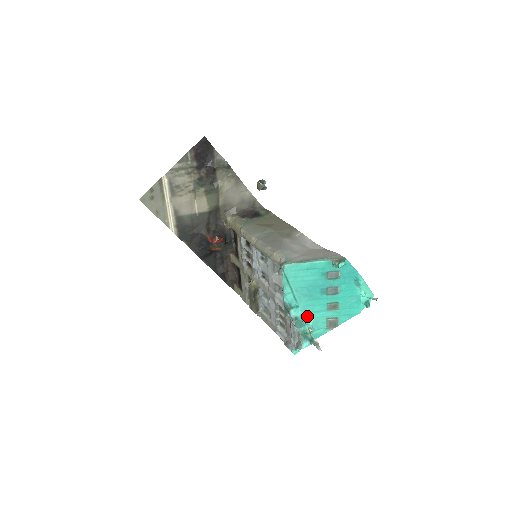
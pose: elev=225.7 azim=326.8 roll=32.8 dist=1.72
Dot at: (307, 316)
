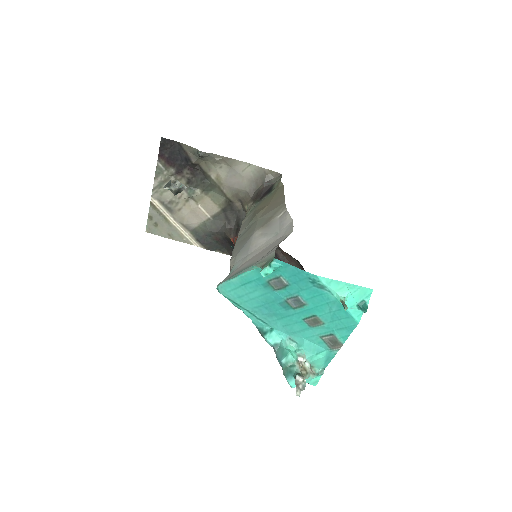
Dot at: (293, 338)
